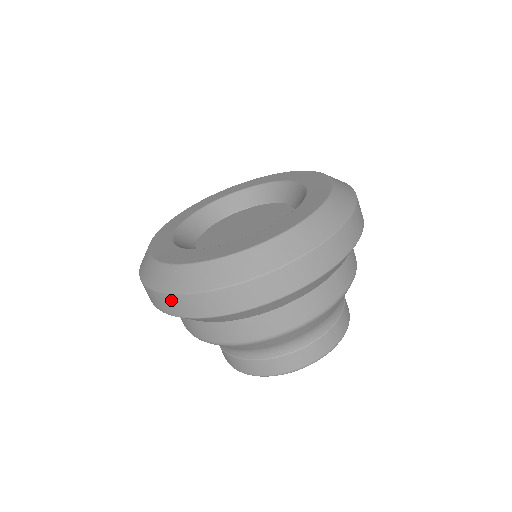
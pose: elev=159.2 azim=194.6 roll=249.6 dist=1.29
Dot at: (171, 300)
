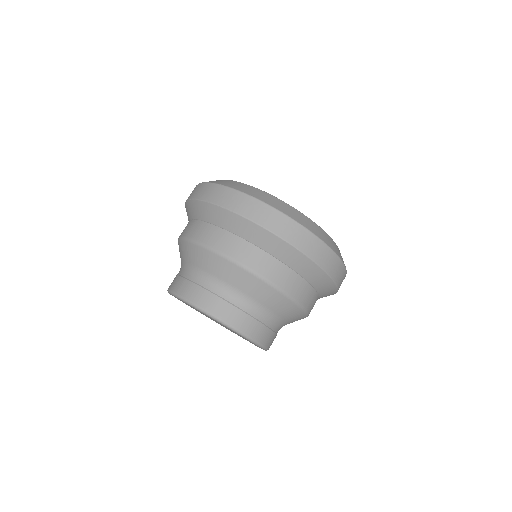
Dot at: (255, 204)
